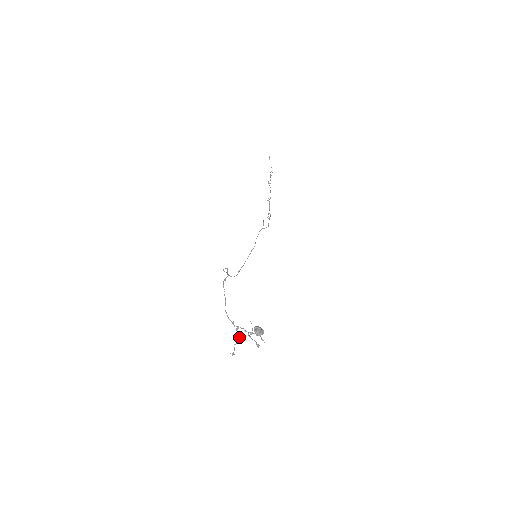
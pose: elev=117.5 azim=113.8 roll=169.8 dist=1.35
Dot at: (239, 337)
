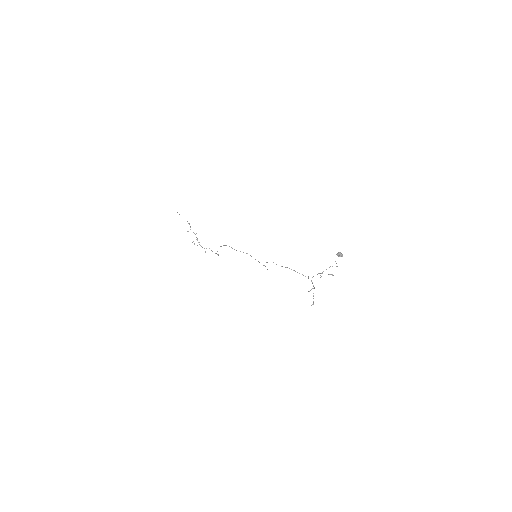
Dot at: occluded
